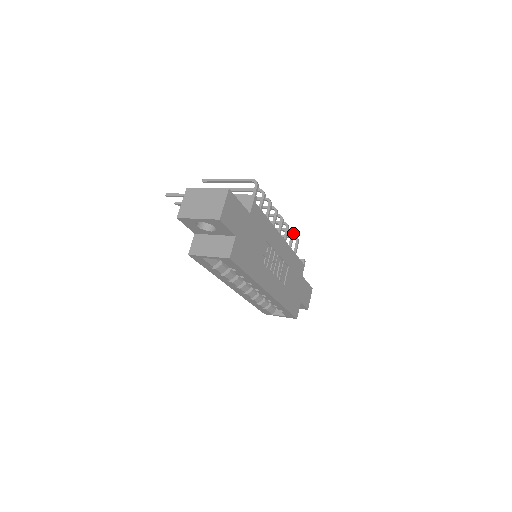
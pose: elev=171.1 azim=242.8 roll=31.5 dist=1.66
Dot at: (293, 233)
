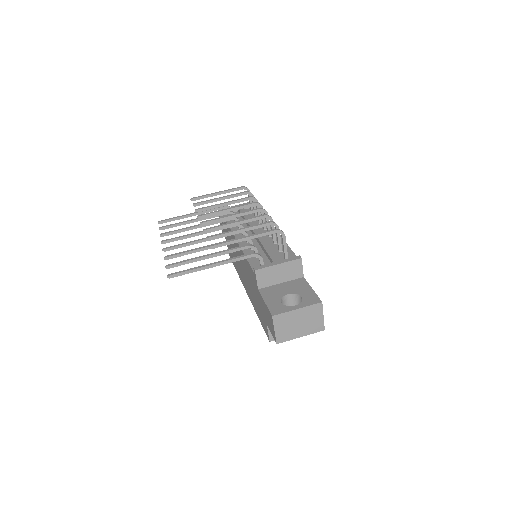
Dot at: (253, 195)
